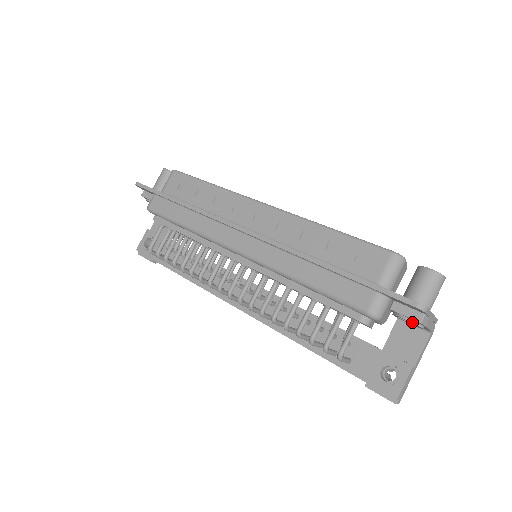
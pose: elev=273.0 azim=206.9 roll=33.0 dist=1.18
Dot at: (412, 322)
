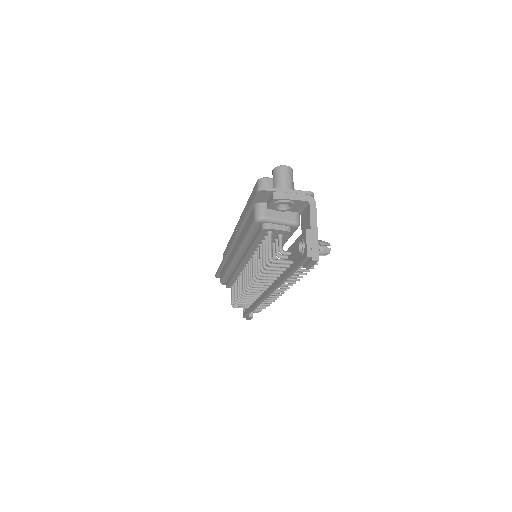
Dot at: (275, 203)
